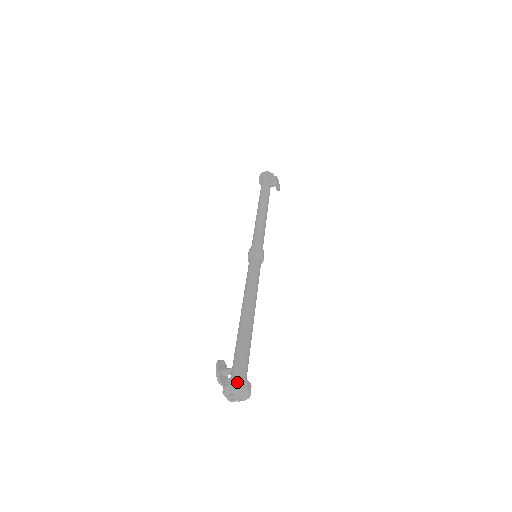
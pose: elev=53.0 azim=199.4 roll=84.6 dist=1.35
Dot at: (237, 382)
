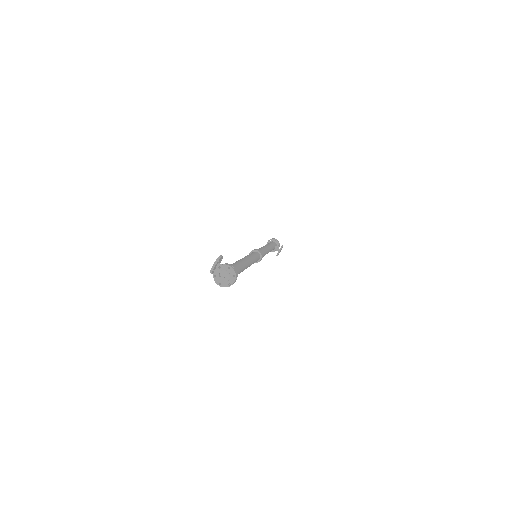
Dot at: (234, 268)
